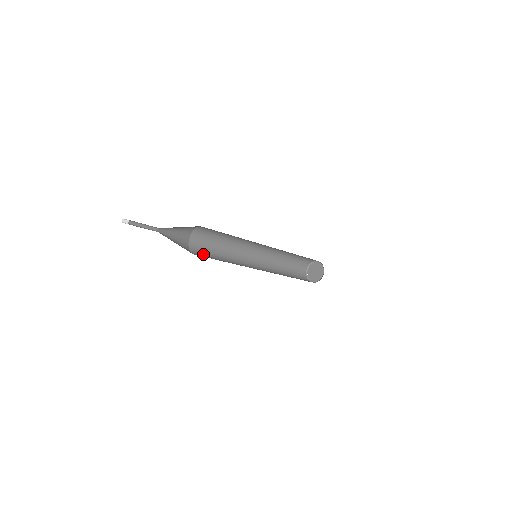
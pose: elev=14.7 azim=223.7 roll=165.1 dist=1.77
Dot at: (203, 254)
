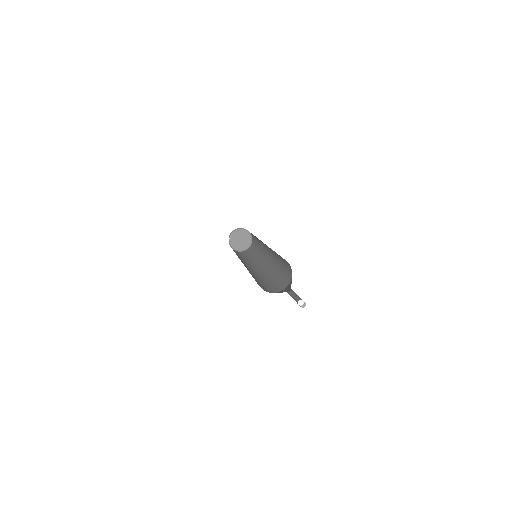
Dot at: (262, 286)
